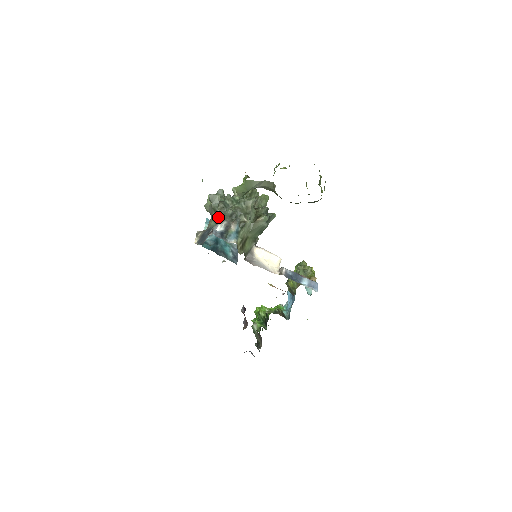
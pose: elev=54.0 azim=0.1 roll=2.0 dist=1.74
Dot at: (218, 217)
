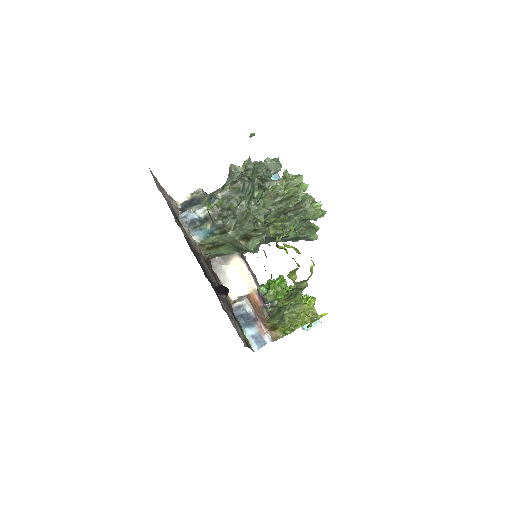
Dot at: (212, 199)
